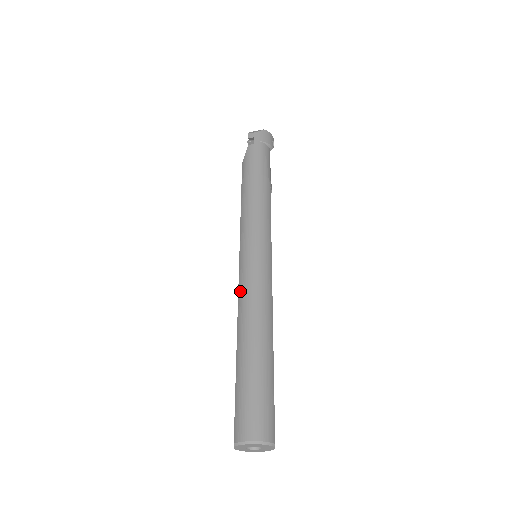
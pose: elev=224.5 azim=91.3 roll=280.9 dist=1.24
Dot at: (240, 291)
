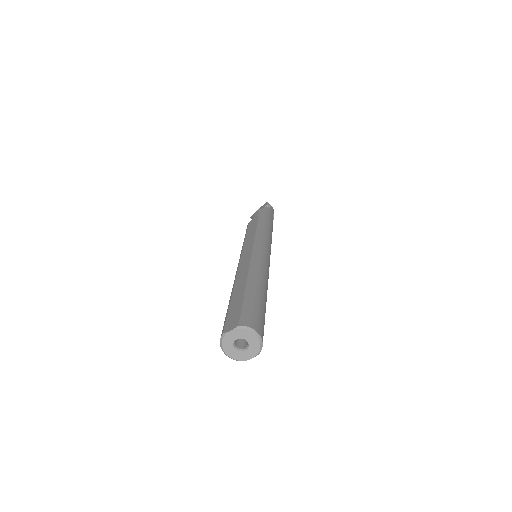
Dot at: (255, 258)
